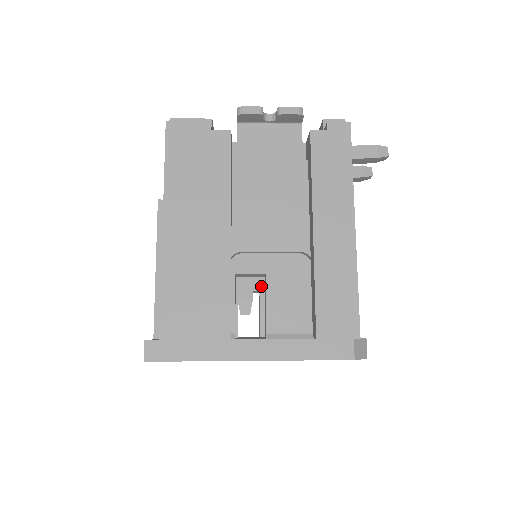
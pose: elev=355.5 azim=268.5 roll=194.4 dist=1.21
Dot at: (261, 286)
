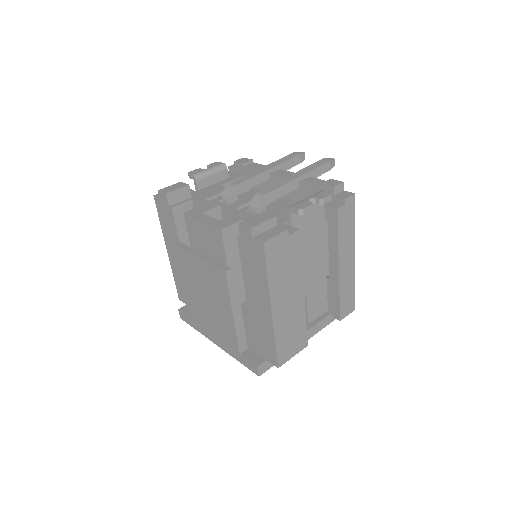
Dot at: occluded
